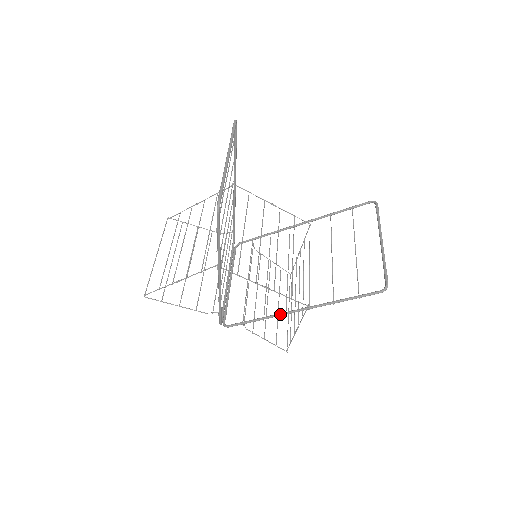
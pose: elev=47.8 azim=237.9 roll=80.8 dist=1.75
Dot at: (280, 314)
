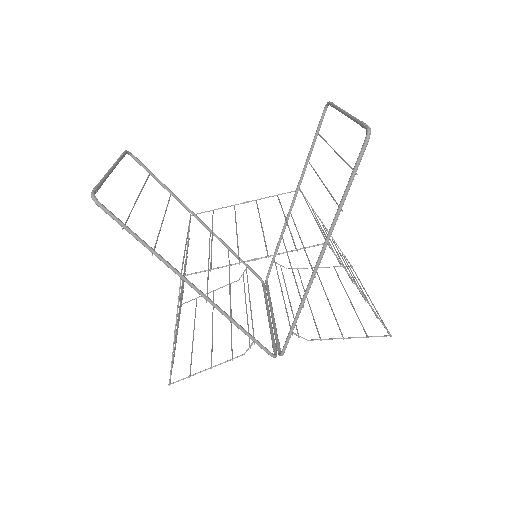
Dot at: (309, 282)
